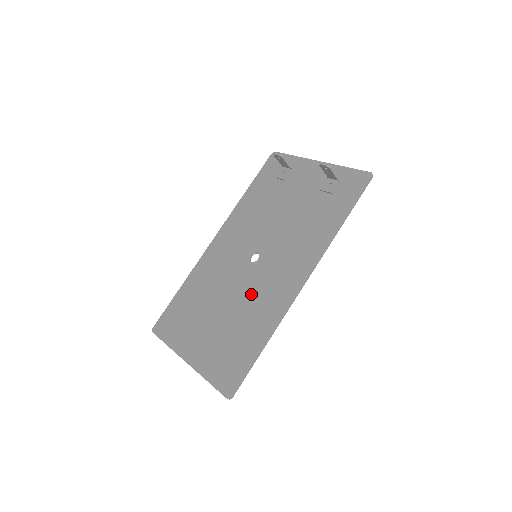
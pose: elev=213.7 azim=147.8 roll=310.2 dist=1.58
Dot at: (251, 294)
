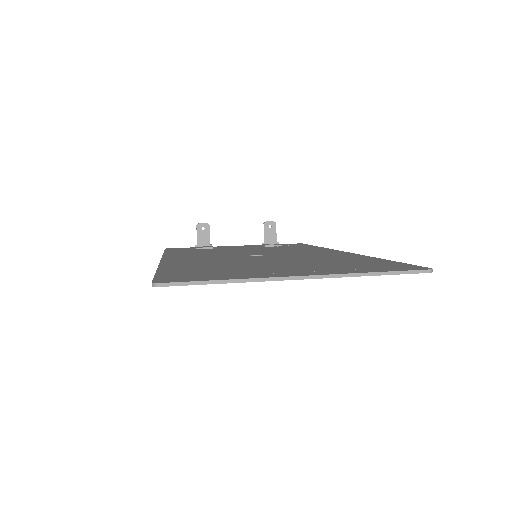
Dot at: (299, 257)
